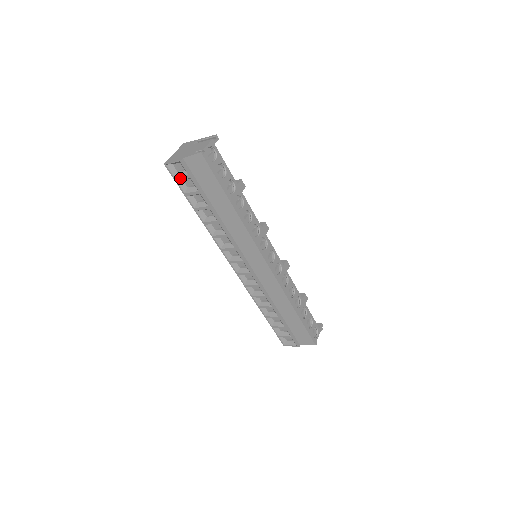
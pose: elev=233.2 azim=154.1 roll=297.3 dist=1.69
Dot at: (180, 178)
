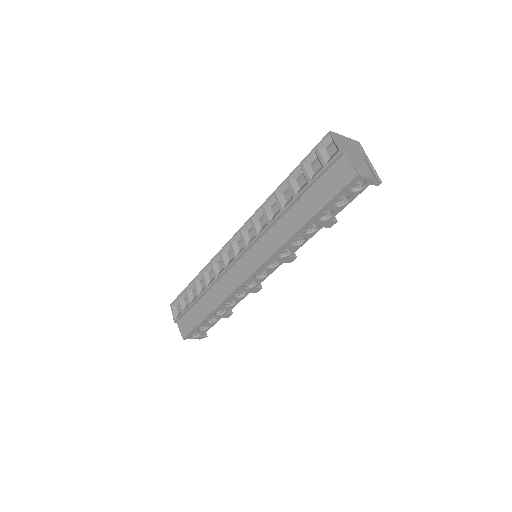
Dot at: (319, 154)
